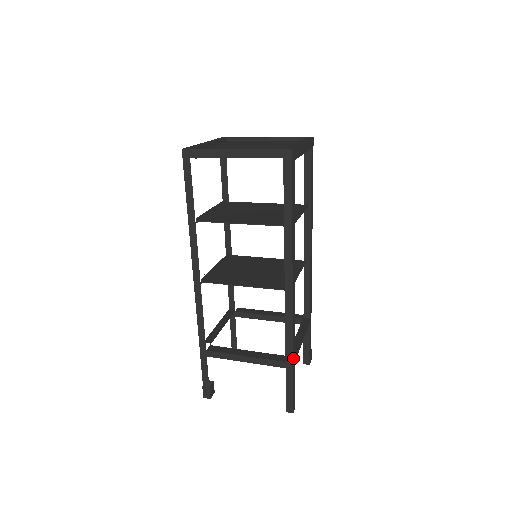
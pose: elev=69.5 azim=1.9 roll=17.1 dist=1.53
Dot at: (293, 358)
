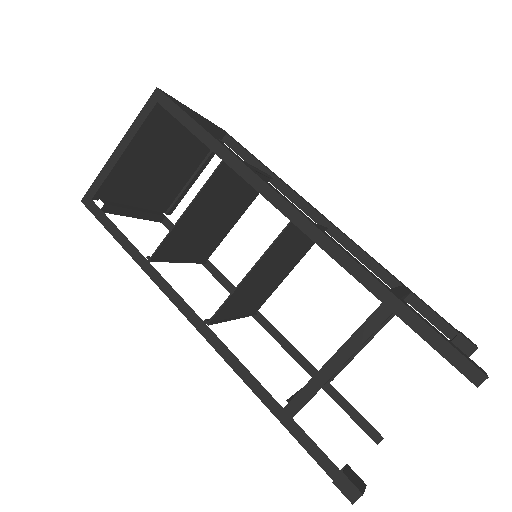
Dot at: (386, 288)
